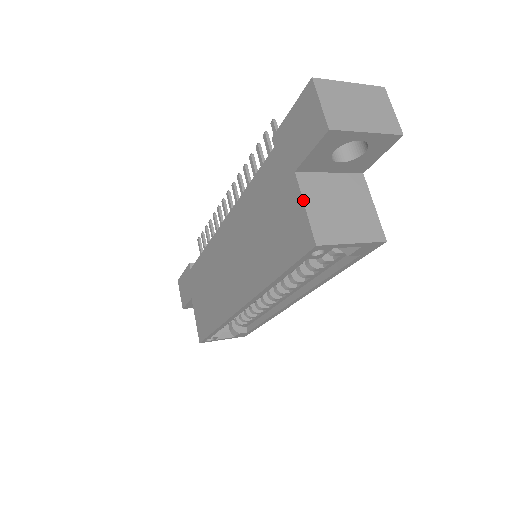
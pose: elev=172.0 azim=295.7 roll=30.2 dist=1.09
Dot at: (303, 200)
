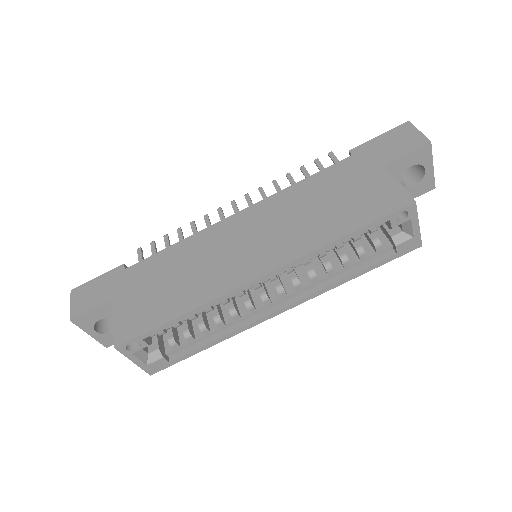
Dot at: (396, 179)
